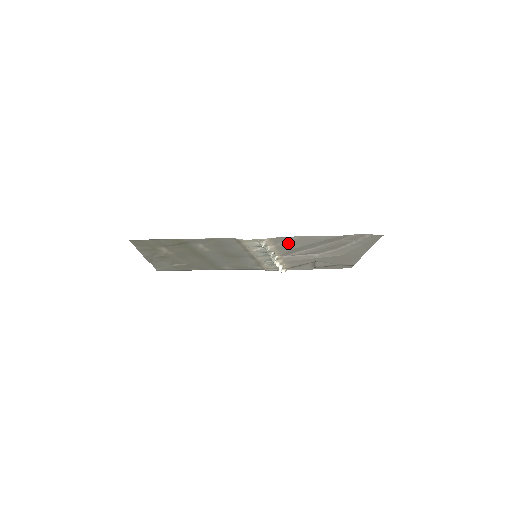
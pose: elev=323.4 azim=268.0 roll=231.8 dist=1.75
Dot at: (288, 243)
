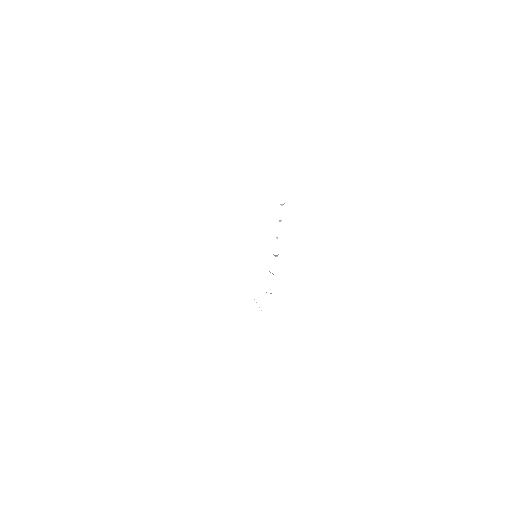
Dot at: occluded
